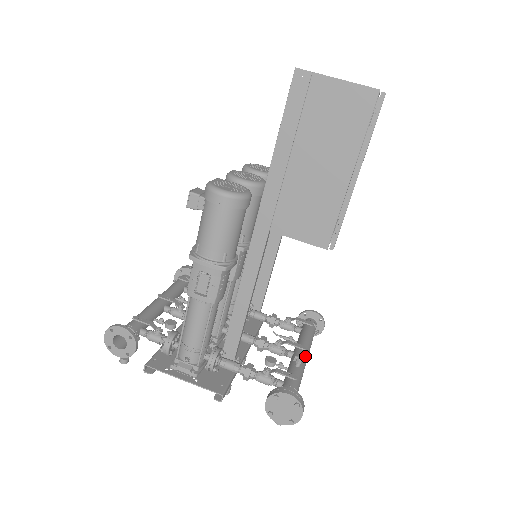
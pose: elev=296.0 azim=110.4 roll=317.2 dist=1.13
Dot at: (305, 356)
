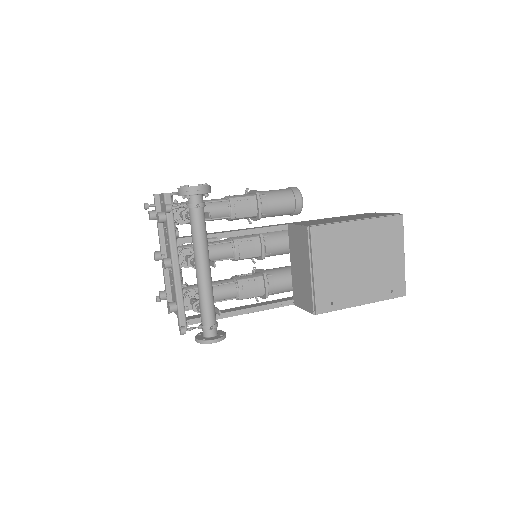
Dot at: (209, 263)
